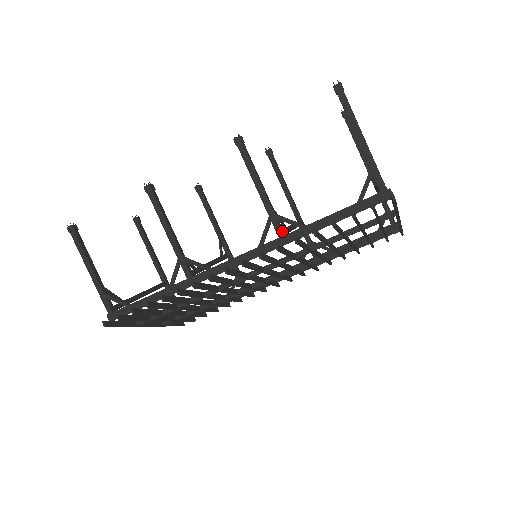
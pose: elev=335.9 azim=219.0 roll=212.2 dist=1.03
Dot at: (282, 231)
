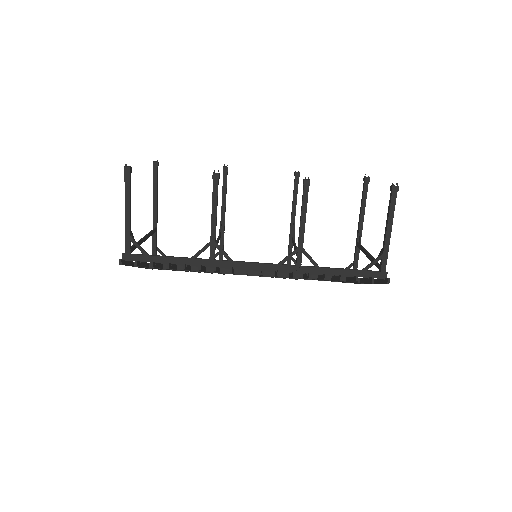
Dot at: (301, 262)
